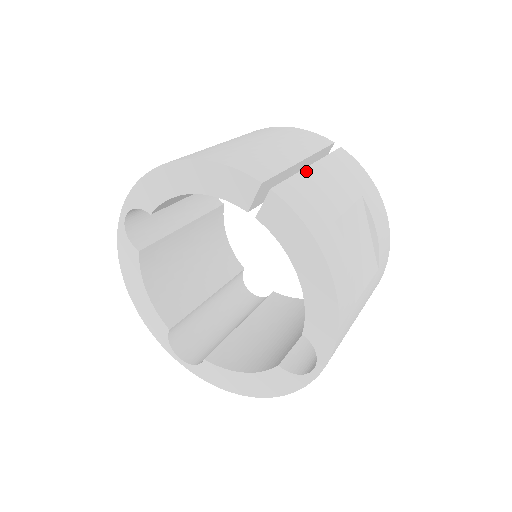
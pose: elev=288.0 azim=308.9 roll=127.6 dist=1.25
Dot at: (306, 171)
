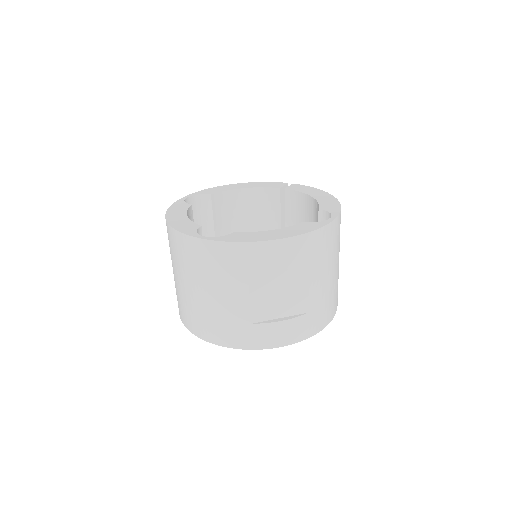
Dot at: occluded
